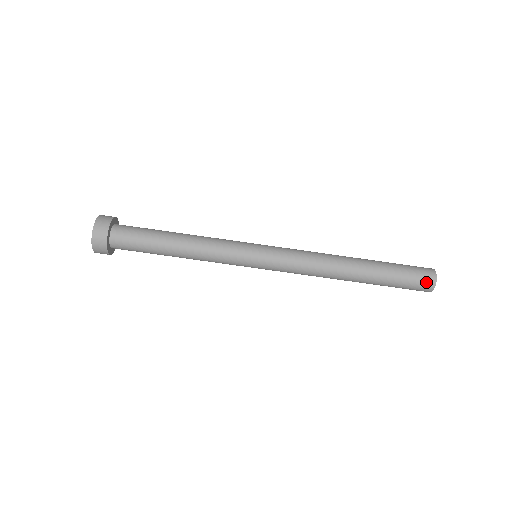
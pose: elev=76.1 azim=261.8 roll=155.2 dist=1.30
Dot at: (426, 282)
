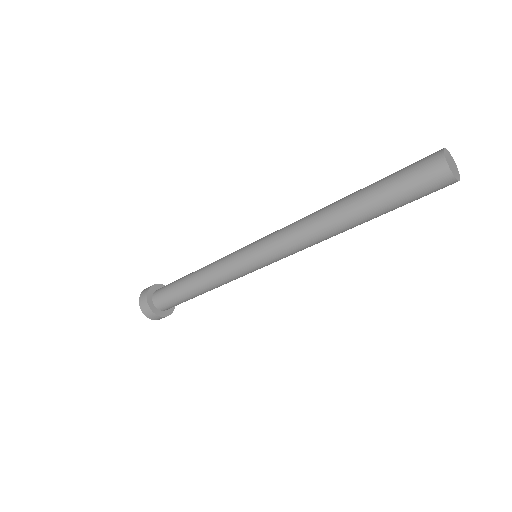
Dot at: occluded
